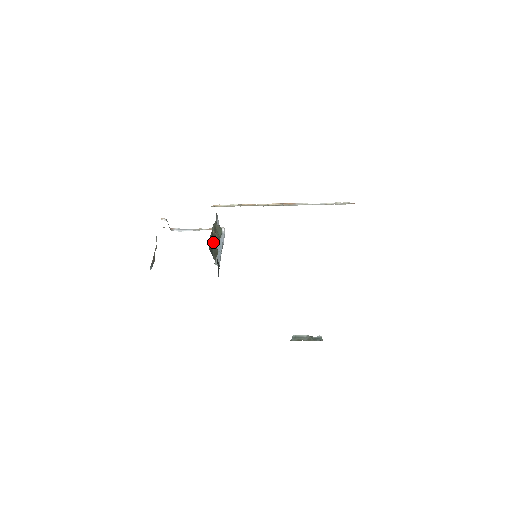
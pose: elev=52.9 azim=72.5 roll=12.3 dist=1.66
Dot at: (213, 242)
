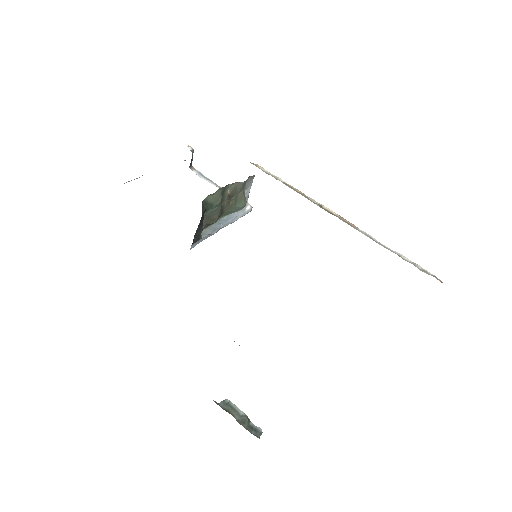
Dot at: (218, 202)
